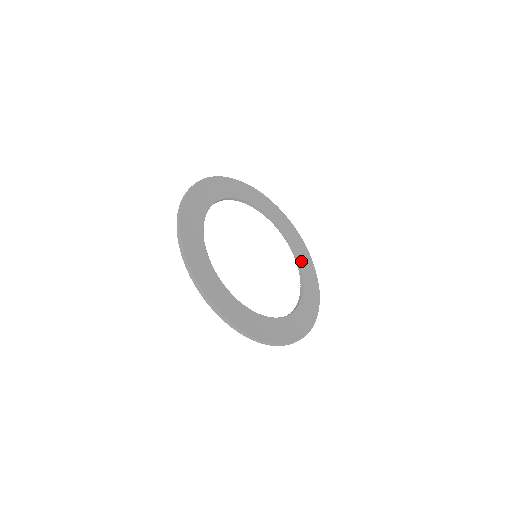
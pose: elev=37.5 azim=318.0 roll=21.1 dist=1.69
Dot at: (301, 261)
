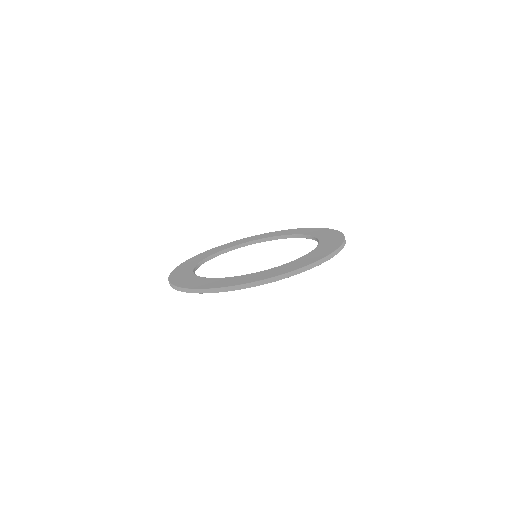
Dot at: (280, 235)
